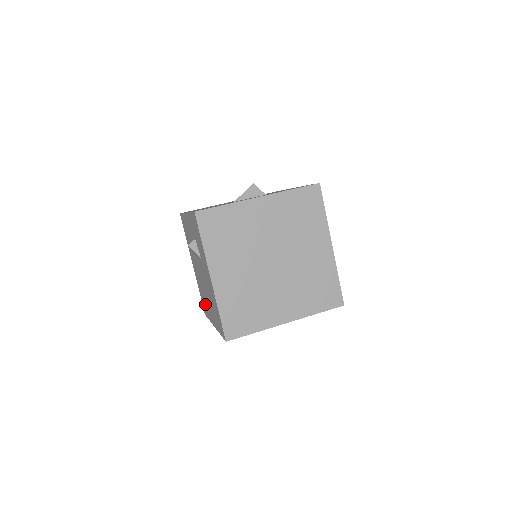
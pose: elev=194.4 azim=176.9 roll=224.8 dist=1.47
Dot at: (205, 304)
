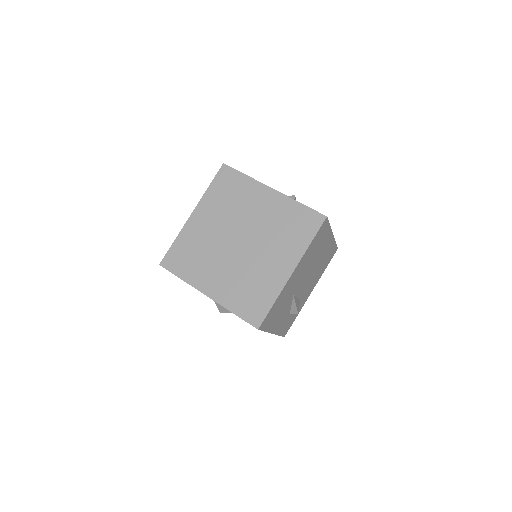
Dot at: occluded
